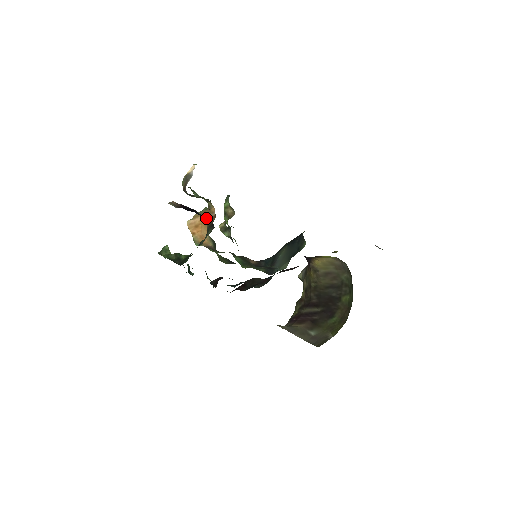
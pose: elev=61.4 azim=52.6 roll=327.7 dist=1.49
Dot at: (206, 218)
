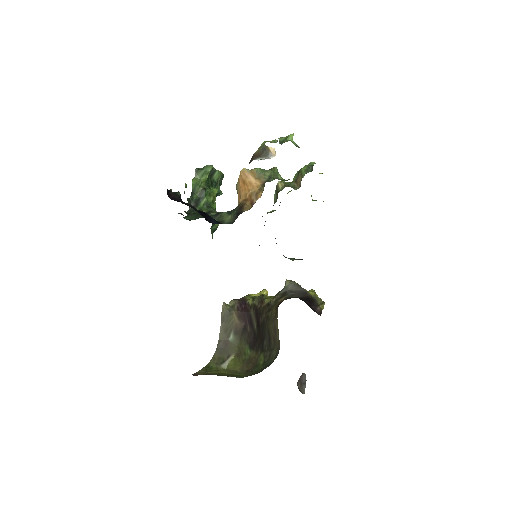
Dot at: (252, 191)
